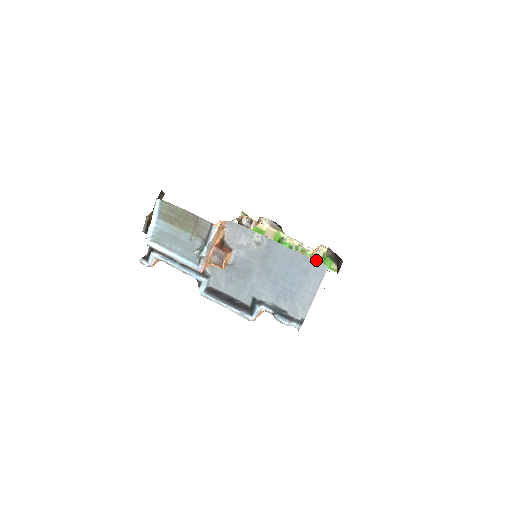
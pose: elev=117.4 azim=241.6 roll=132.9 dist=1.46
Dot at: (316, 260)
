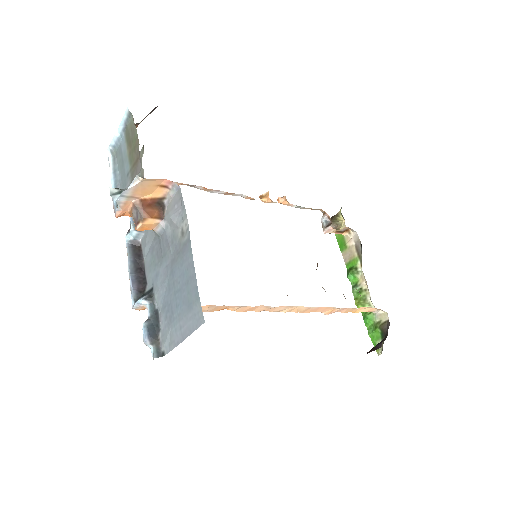
Dot at: (367, 320)
